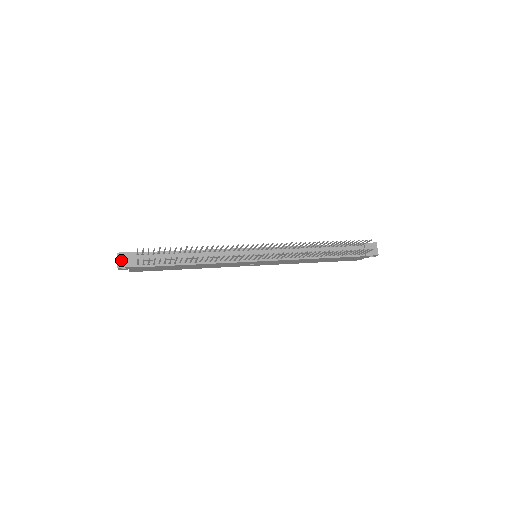
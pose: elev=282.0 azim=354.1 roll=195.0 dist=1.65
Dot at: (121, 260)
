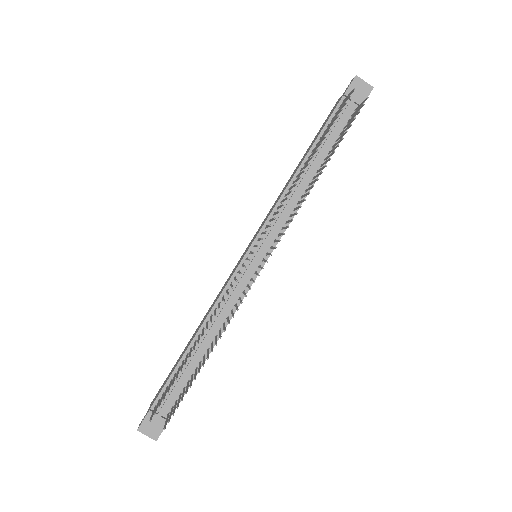
Dot at: (149, 431)
